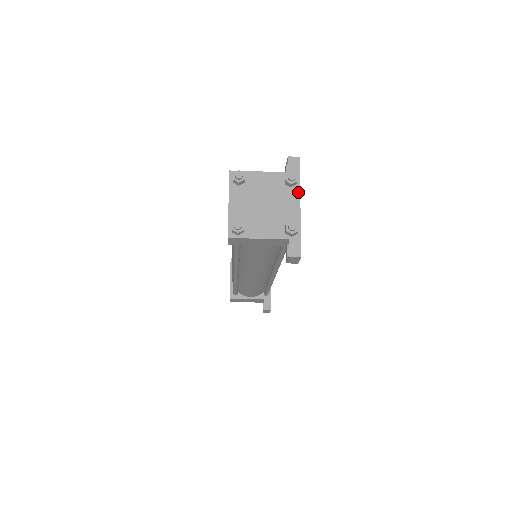
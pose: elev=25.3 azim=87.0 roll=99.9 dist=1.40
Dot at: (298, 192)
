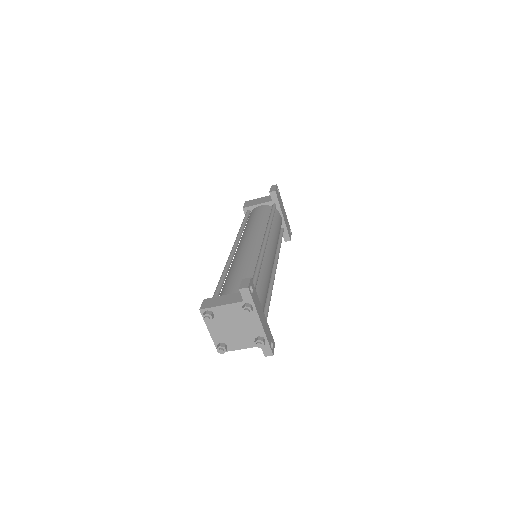
Dot at: (256, 314)
